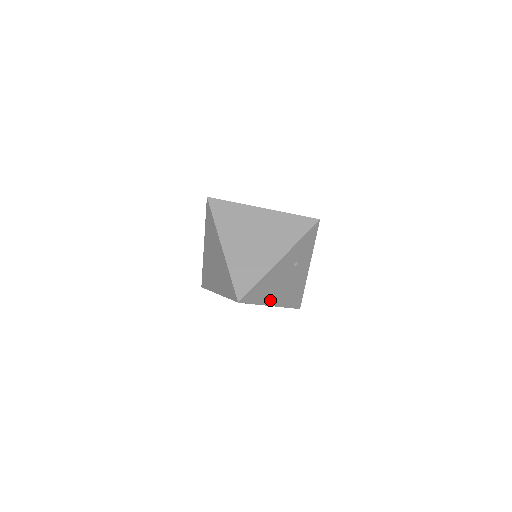
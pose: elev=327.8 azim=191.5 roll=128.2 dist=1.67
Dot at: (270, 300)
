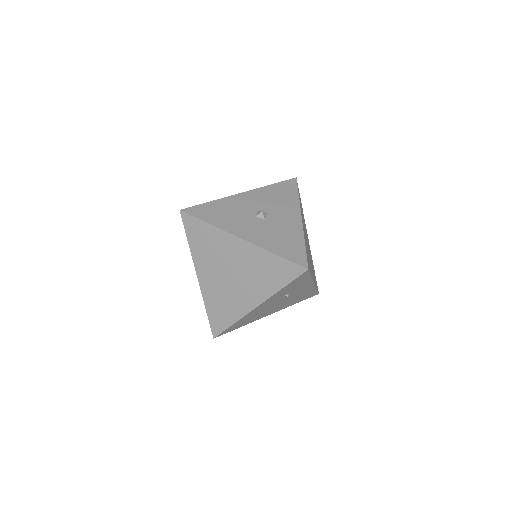
Dot at: (263, 316)
